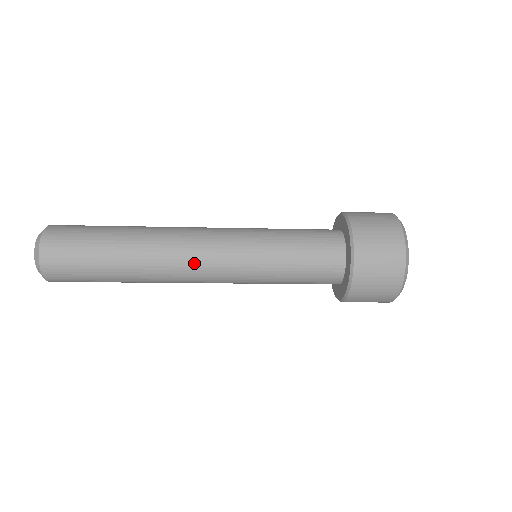
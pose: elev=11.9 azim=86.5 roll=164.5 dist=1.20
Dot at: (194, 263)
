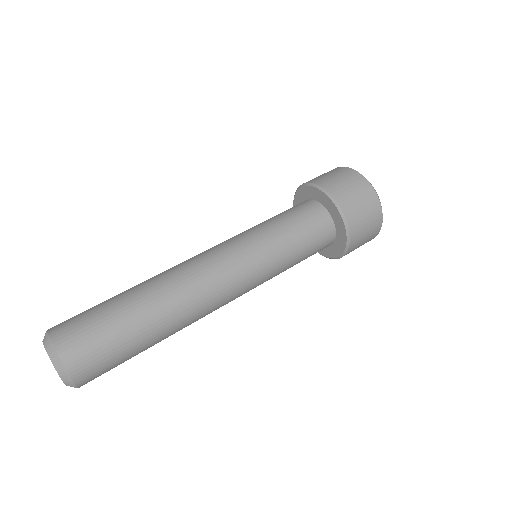
Dot at: (220, 294)
